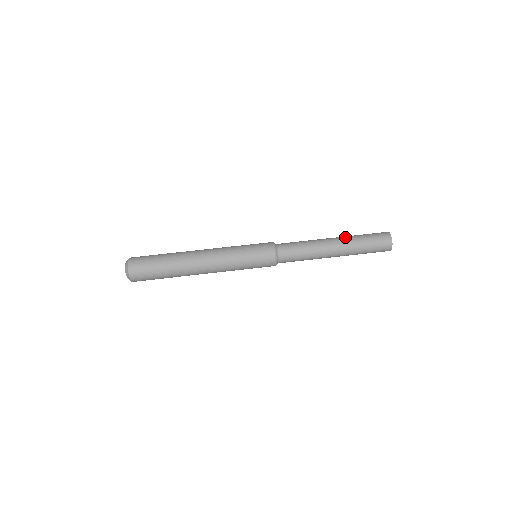
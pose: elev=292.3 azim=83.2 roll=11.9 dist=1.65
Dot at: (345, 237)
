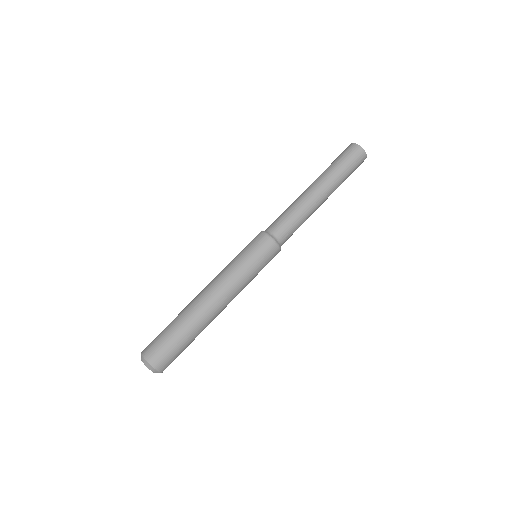
Dot at: (329, 182)
